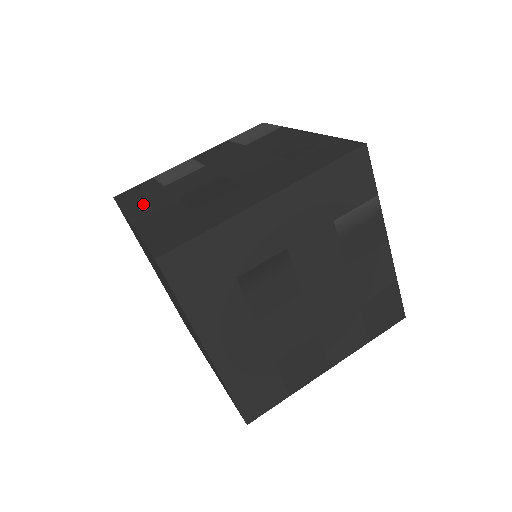
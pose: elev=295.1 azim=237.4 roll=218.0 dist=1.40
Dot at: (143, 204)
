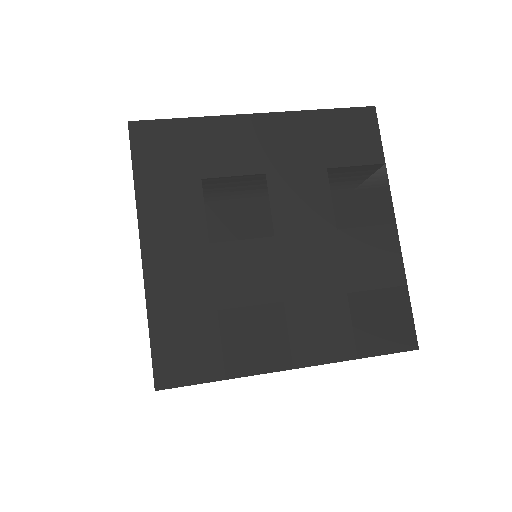
Dot at: occluded
